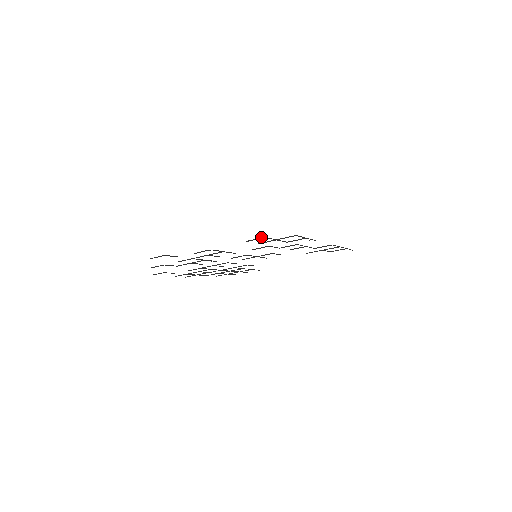
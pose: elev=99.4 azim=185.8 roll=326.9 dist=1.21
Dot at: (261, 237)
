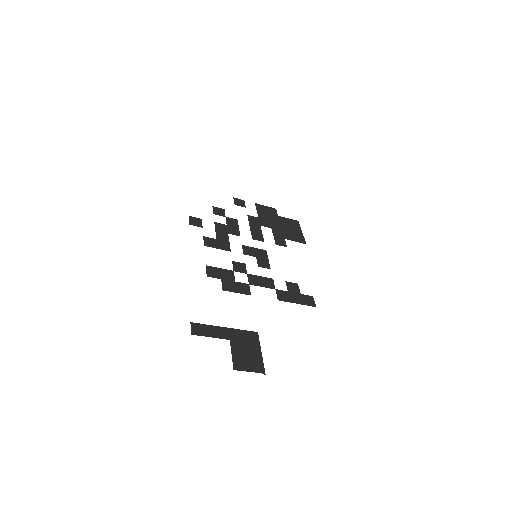
Dot at: (207, 274)
